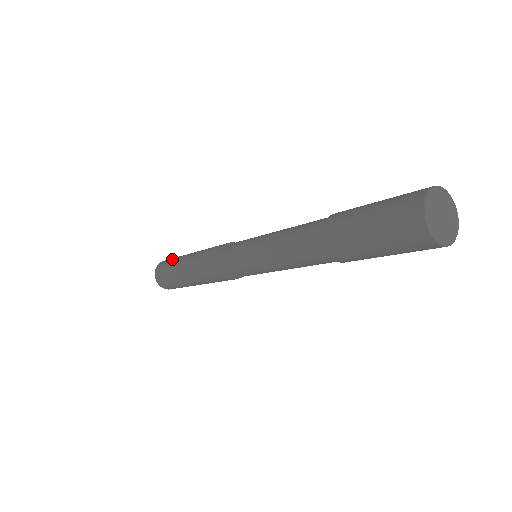
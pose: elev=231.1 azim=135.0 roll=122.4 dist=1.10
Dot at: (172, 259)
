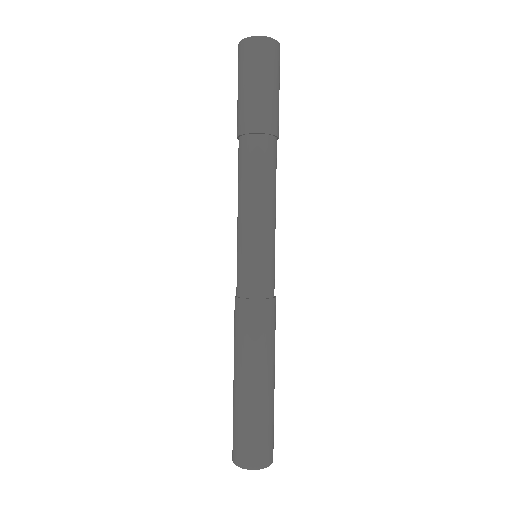
Dot at: occluded
